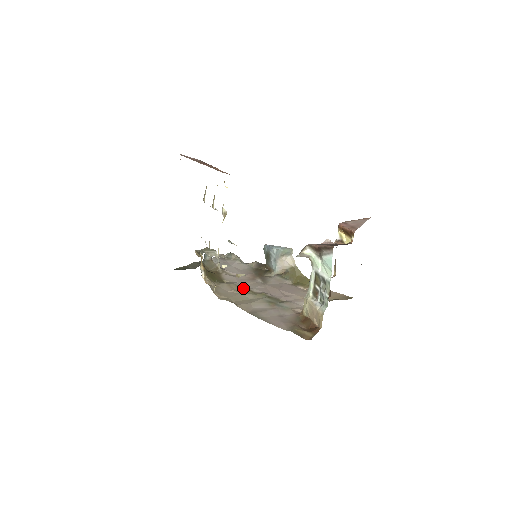
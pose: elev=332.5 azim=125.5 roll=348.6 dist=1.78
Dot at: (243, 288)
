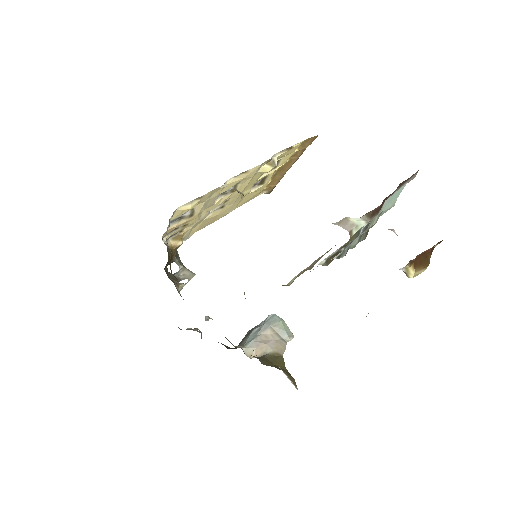
Dot at: occluded
